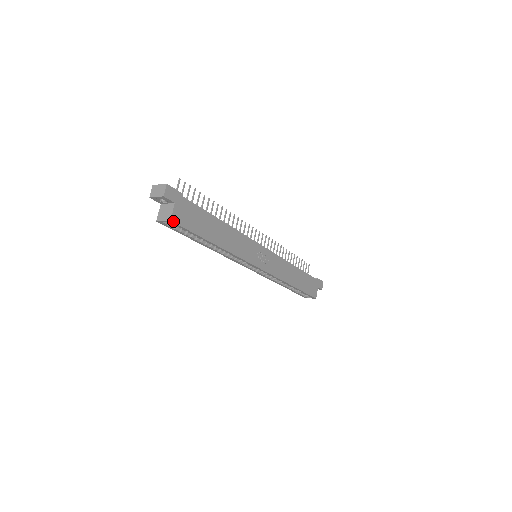
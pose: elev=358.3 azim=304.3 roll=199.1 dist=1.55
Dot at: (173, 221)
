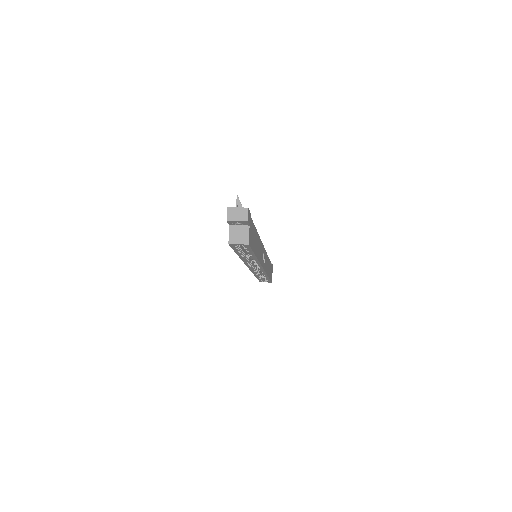
Dot at: (249, 244)
